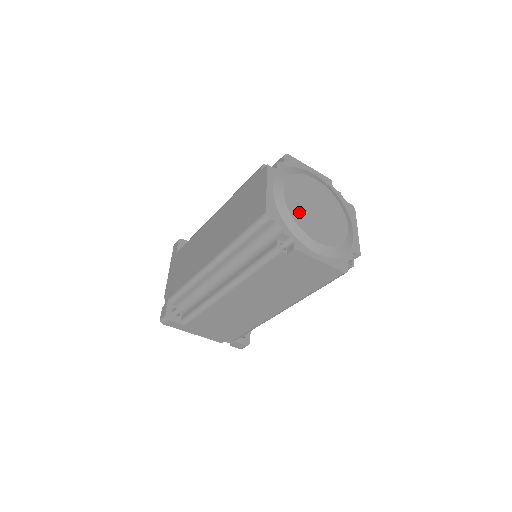
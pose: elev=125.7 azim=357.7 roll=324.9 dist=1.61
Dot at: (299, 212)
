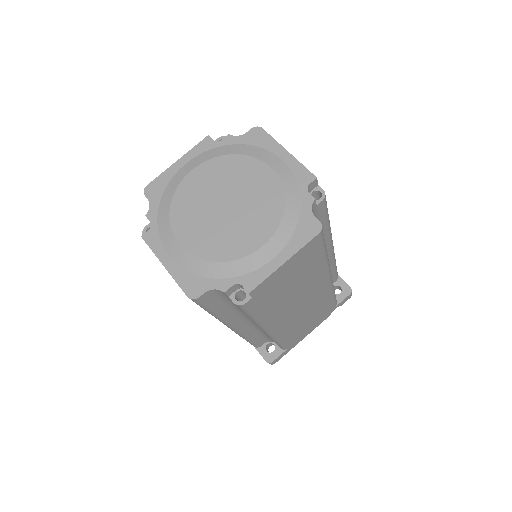
Dot at: (213, 243)
